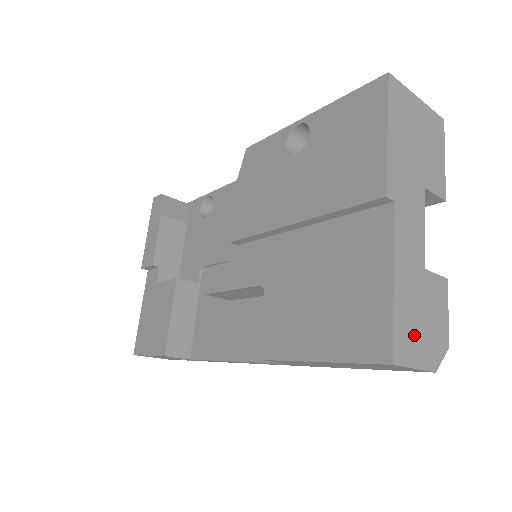
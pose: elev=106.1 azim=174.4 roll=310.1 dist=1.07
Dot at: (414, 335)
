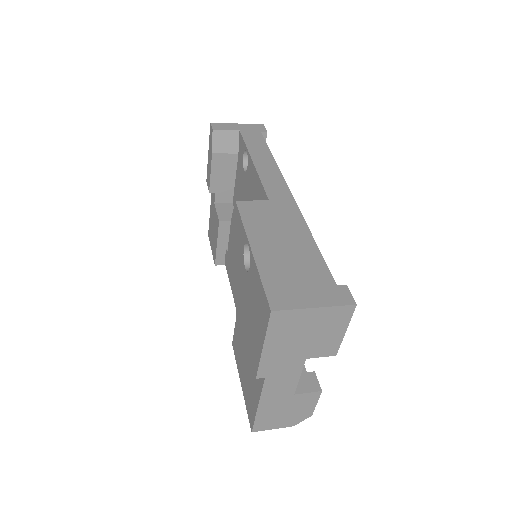
Dot at: (275, 420)
